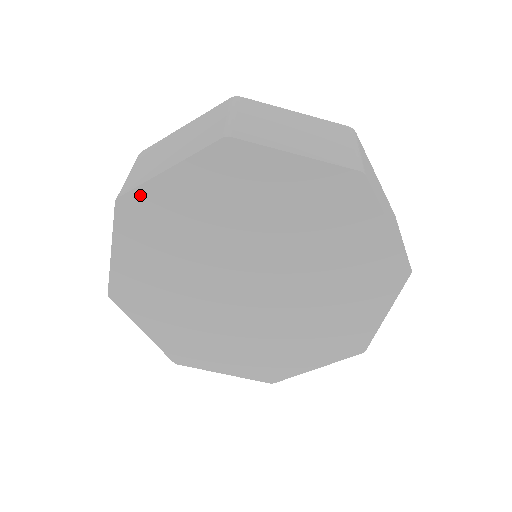
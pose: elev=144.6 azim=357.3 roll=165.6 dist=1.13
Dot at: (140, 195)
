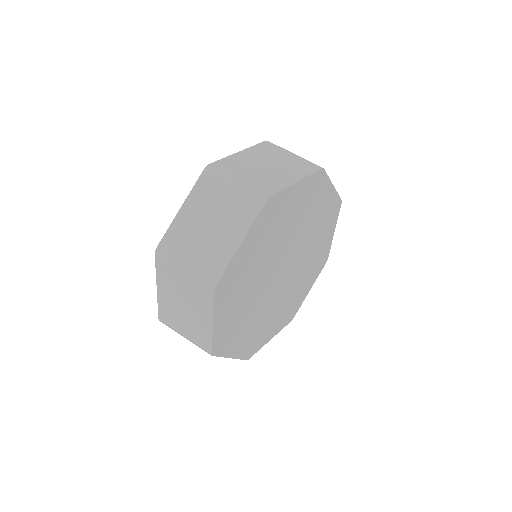
Dot at: (228, 272)
